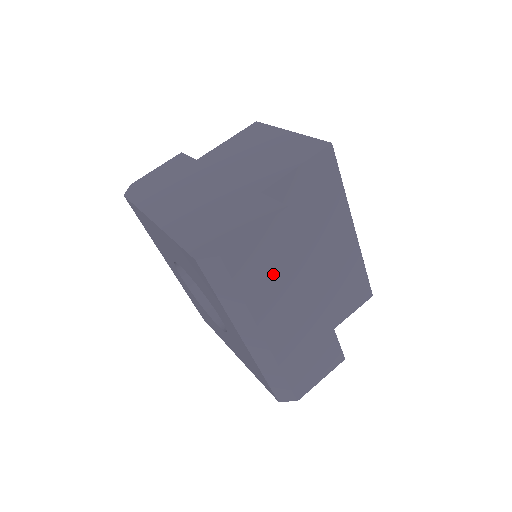
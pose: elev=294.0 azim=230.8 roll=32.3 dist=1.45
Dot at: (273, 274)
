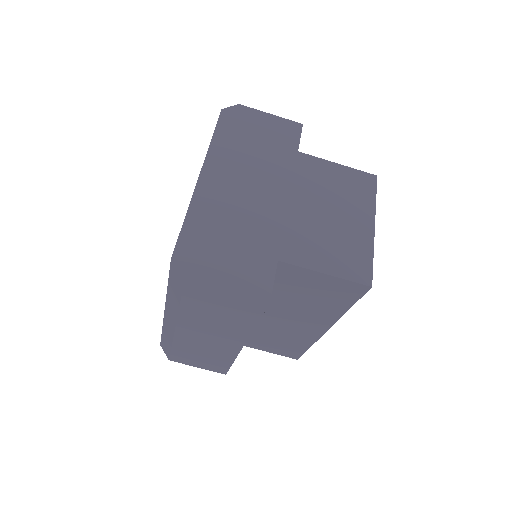
Dot at: (217, 314)
